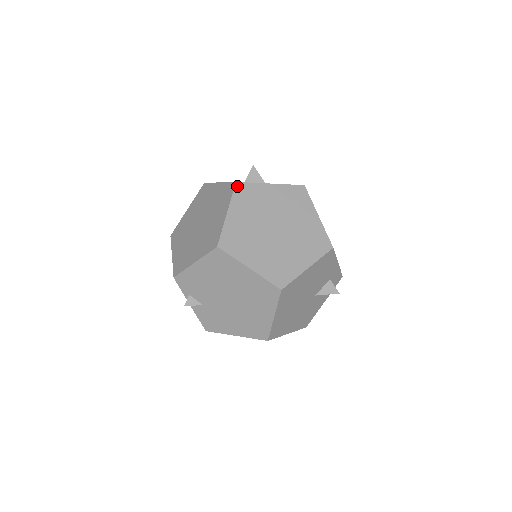
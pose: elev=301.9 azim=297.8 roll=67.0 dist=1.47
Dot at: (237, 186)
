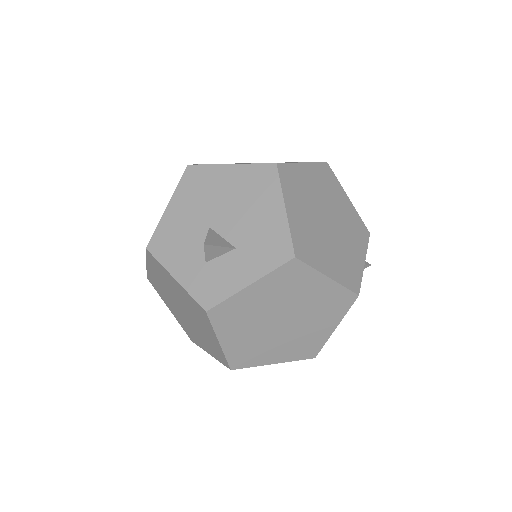
Dot at: (210, 315)
